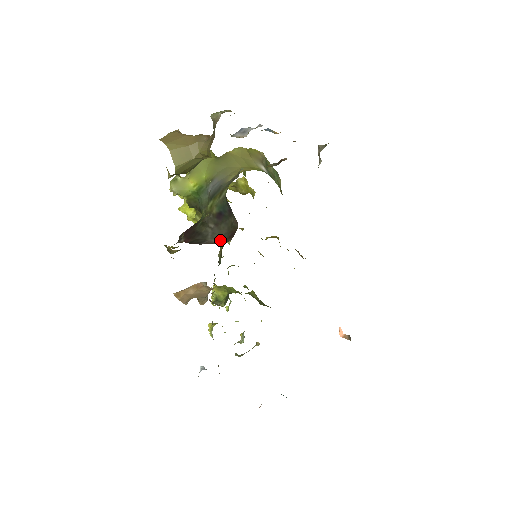
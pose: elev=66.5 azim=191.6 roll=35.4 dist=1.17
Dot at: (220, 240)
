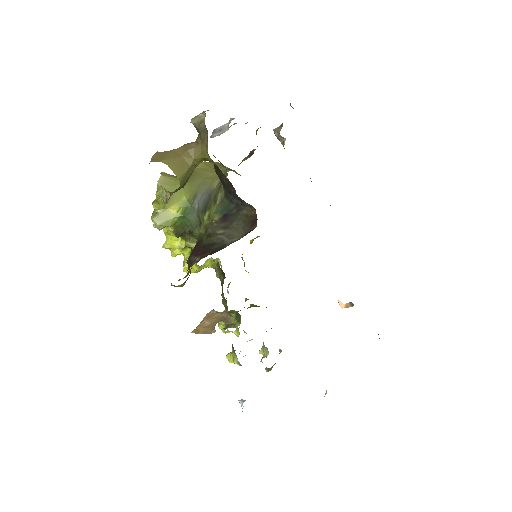
Dot at: (242, 235)
